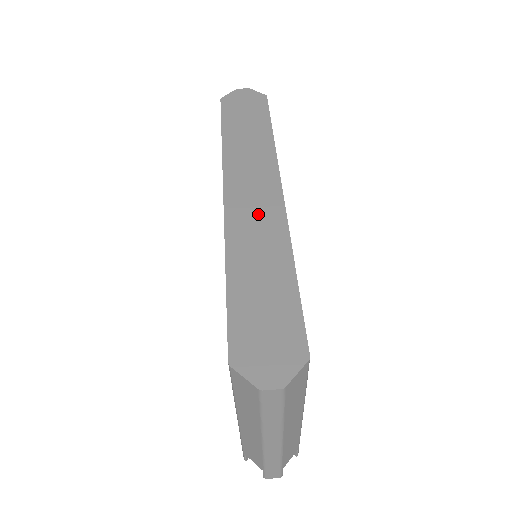
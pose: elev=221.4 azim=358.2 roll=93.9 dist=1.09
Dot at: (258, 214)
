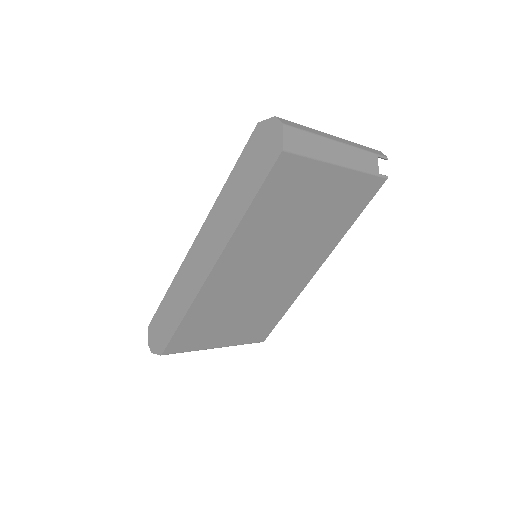
Dot at: (194, 272)
